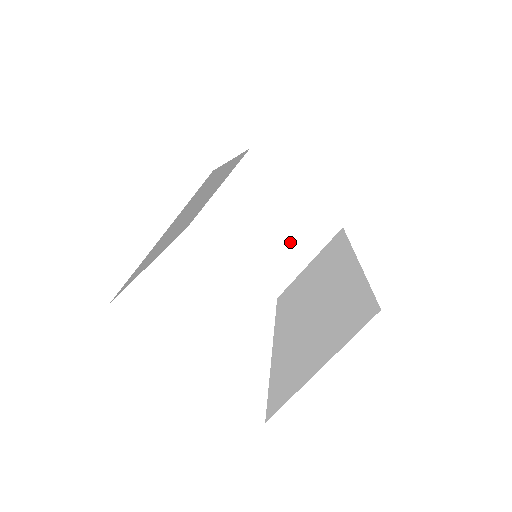
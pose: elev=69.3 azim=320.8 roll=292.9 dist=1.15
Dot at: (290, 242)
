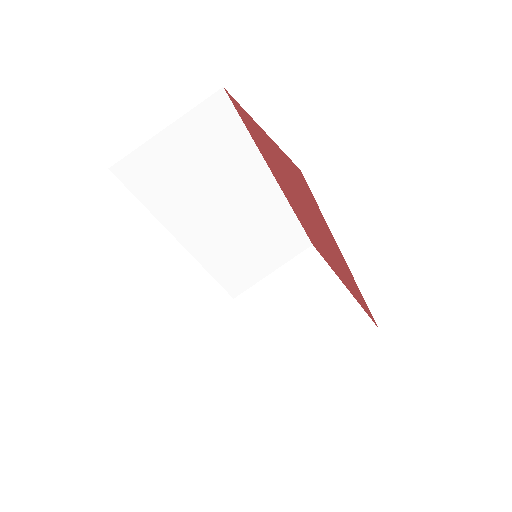
Dot at: (318, 332)
